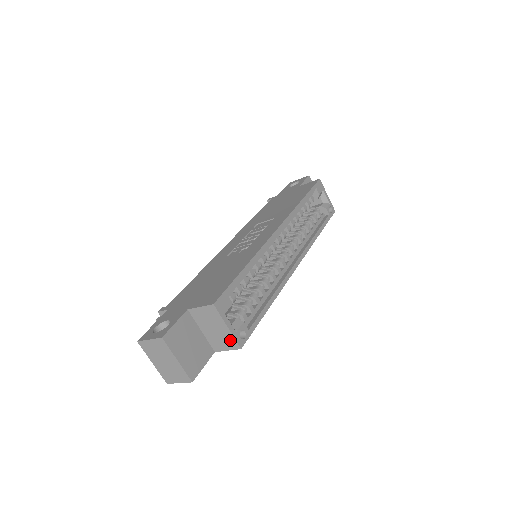
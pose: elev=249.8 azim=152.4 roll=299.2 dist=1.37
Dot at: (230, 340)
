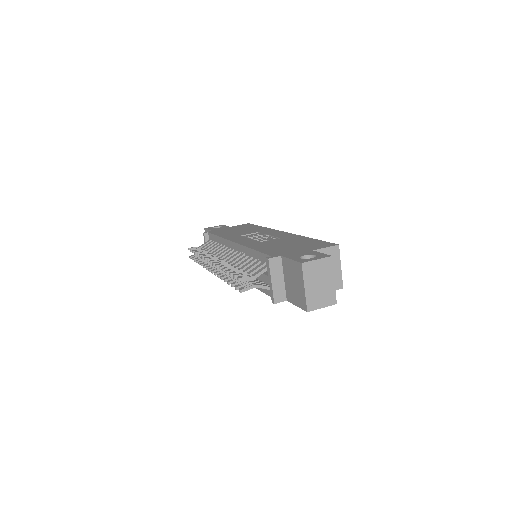
Dot at: (338, 280)
